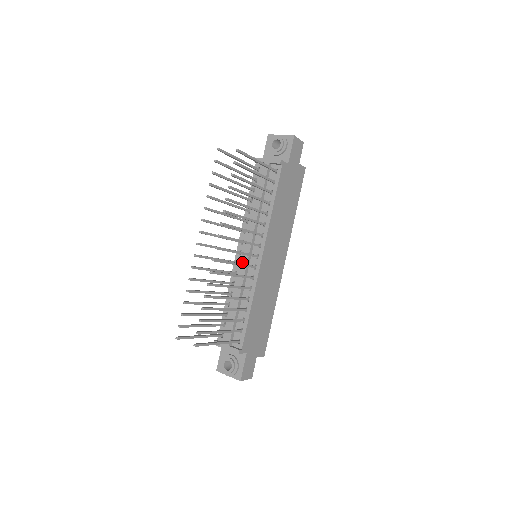
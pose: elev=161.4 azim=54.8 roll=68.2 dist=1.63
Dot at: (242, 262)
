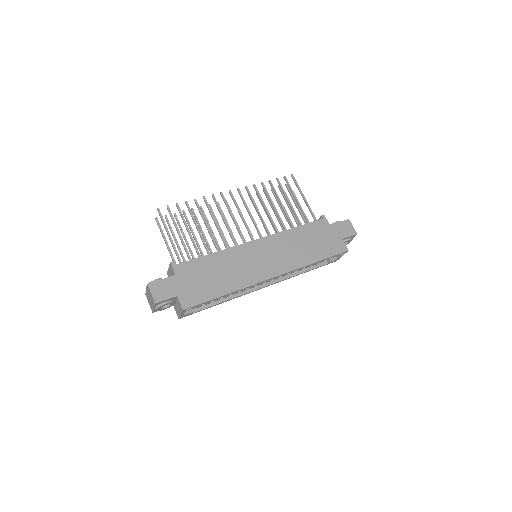
Dot at: occluded
